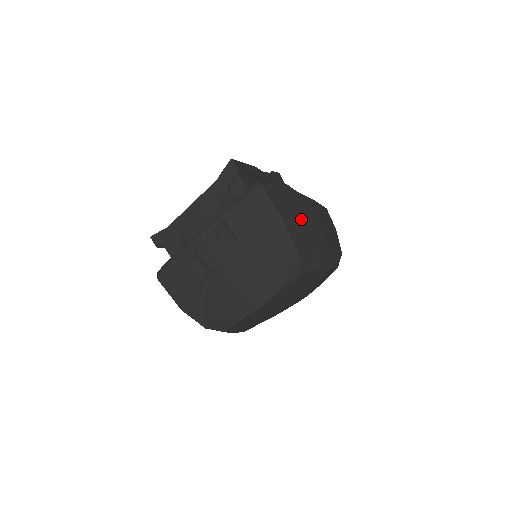
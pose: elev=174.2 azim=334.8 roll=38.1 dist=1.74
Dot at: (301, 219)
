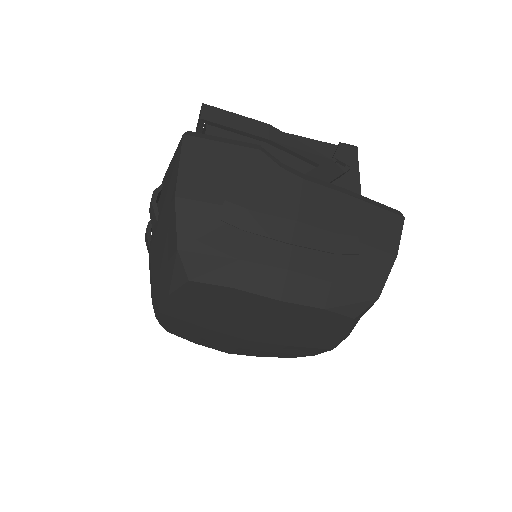
Dot at: (232, 200)
